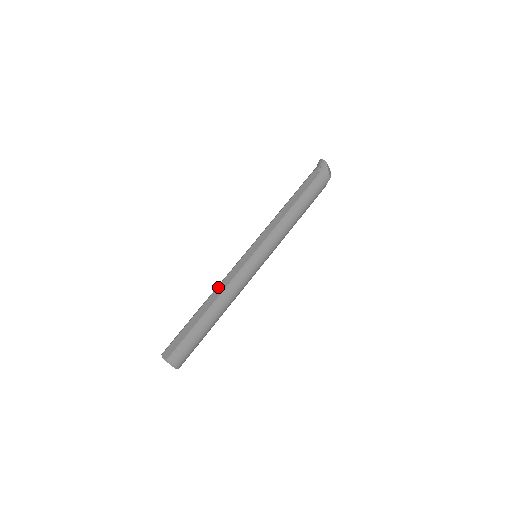
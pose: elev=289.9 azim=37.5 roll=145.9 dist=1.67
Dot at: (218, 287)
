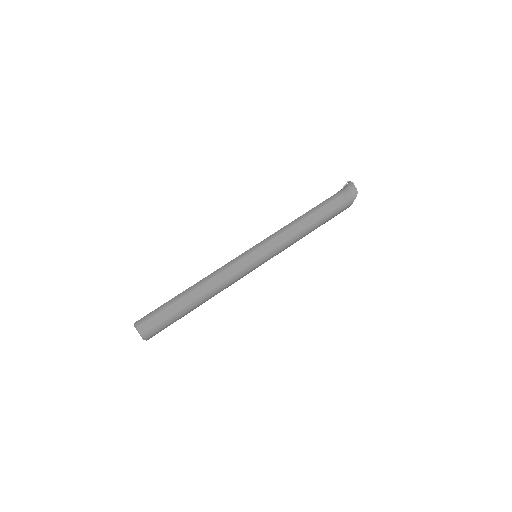
Dot at: (214, 278)
